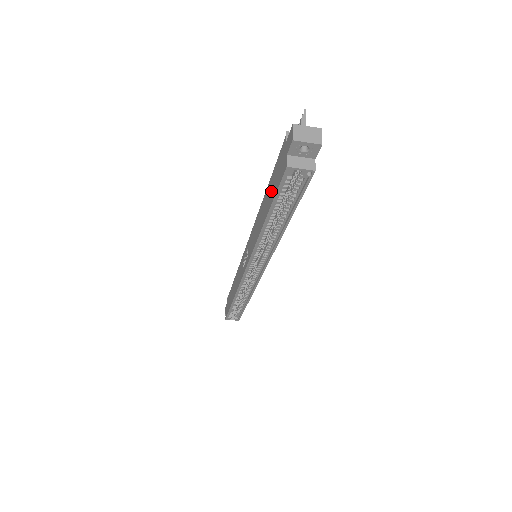
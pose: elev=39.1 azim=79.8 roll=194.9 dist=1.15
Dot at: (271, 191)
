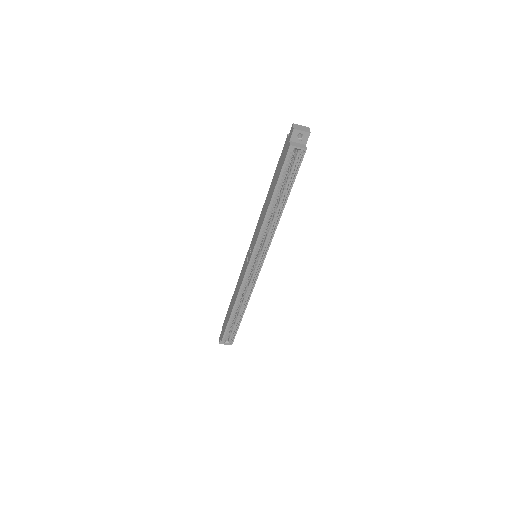
Dot at: (276, 177)
